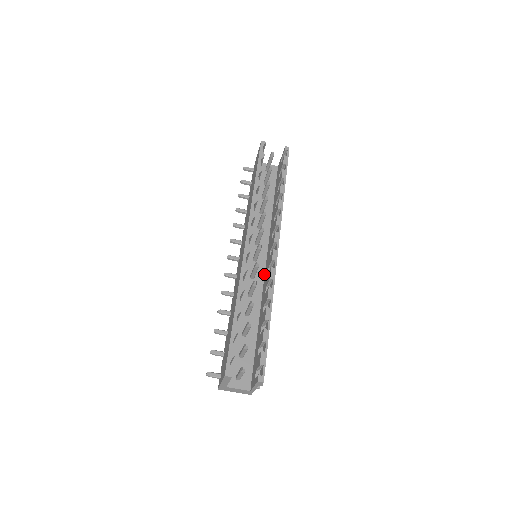
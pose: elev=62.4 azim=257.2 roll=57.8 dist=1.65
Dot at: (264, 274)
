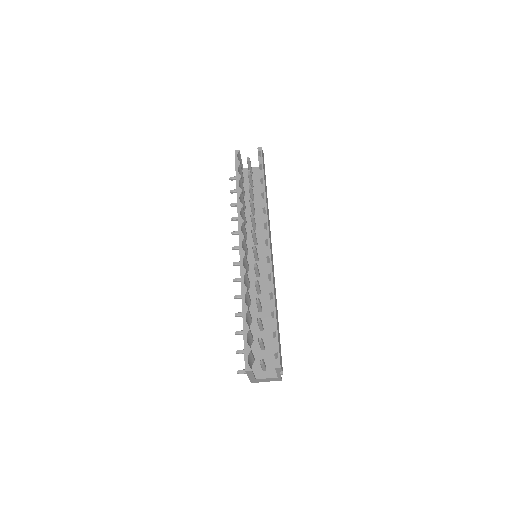
Dot at: occluded
